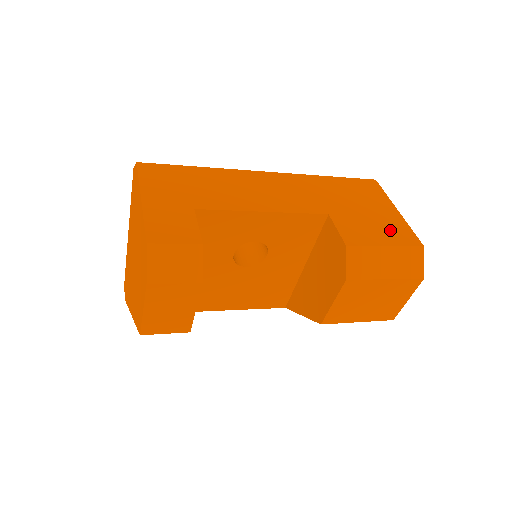
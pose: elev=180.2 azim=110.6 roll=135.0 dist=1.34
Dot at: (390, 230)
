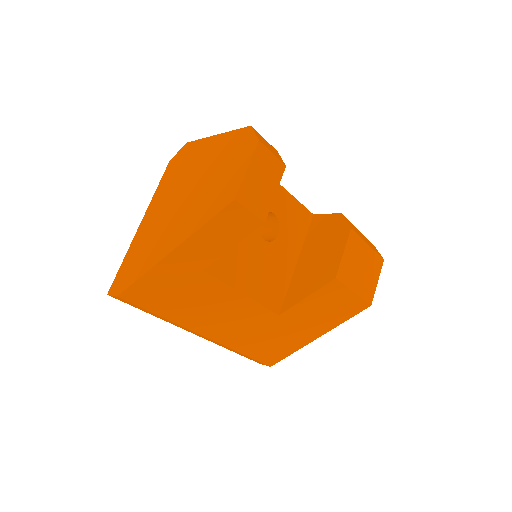
Dot at: occluded
